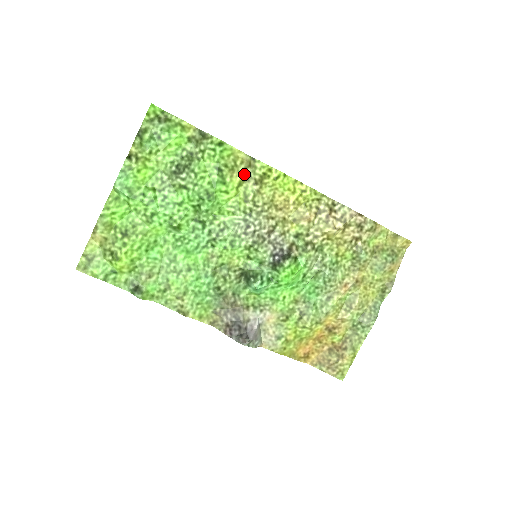
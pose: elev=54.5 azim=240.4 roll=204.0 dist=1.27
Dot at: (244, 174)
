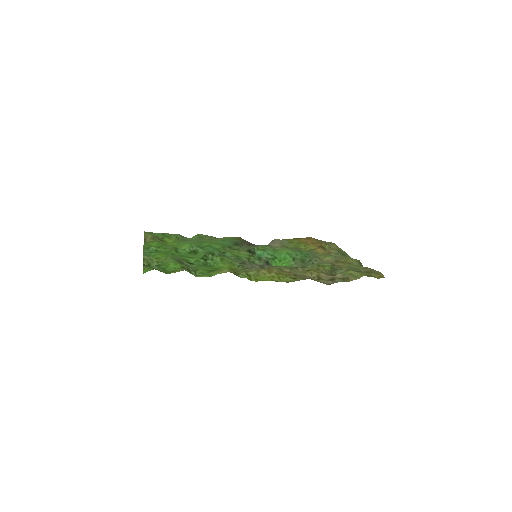
Dot at: occluded
